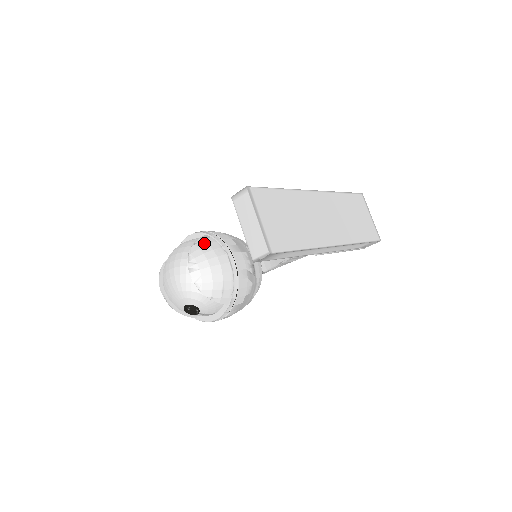
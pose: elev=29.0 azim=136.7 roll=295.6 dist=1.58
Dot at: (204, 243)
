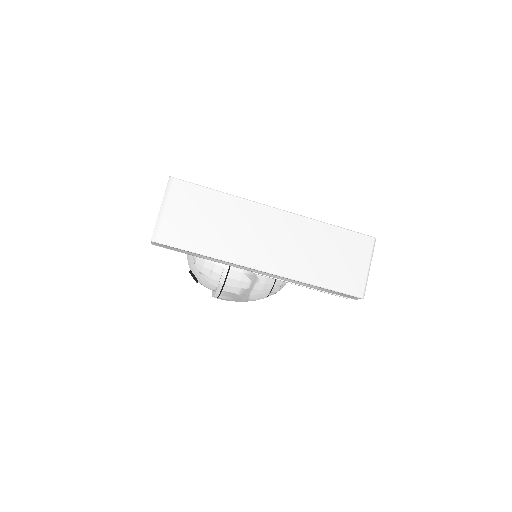
Dot at: occluded
